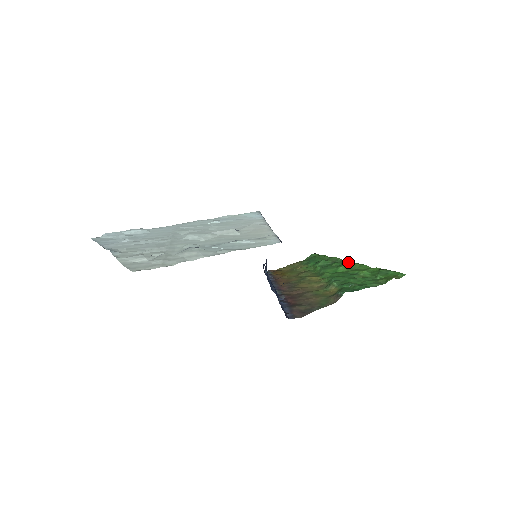
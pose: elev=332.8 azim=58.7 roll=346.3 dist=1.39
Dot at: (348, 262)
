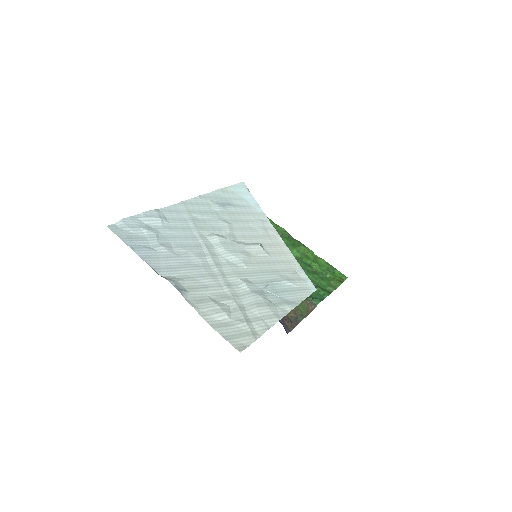
Dot at: (295, 240)
